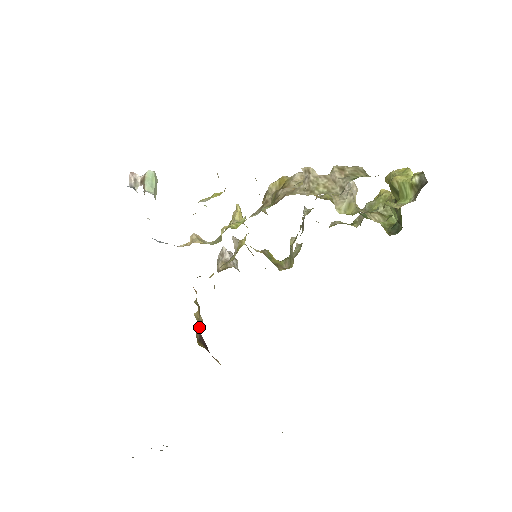
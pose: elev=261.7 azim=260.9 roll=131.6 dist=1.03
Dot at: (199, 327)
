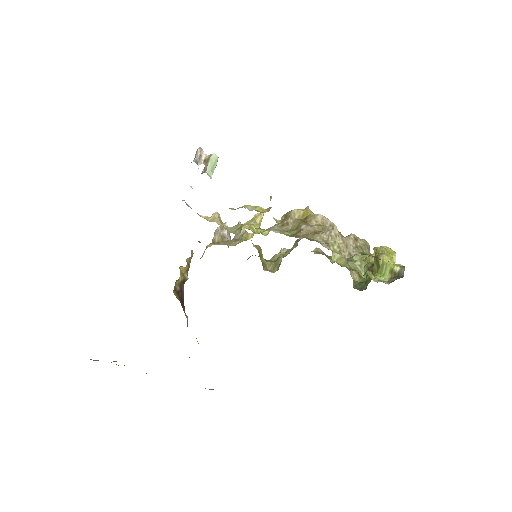
Dot at: (182, 282)
